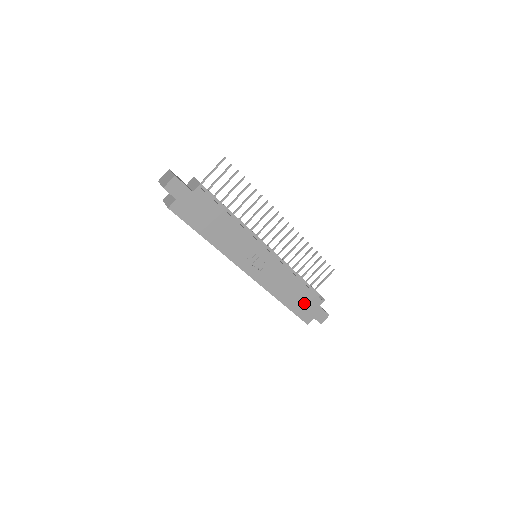
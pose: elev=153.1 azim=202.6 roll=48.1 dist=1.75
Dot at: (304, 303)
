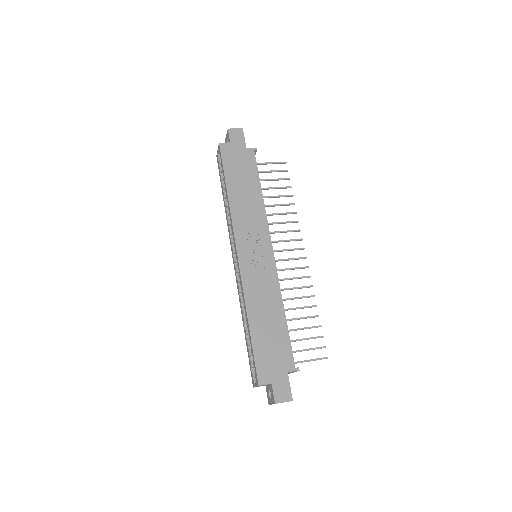
Dot at: (272, 348)
